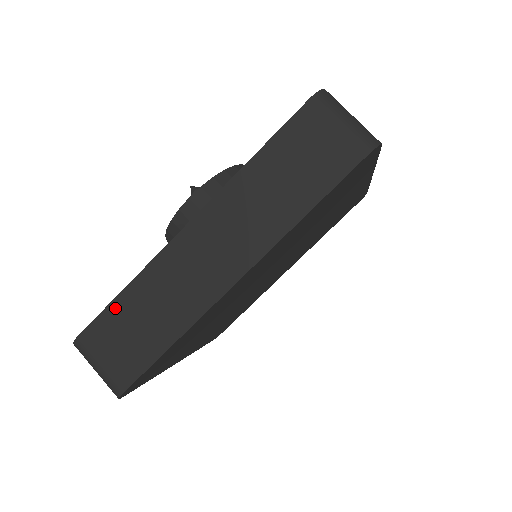
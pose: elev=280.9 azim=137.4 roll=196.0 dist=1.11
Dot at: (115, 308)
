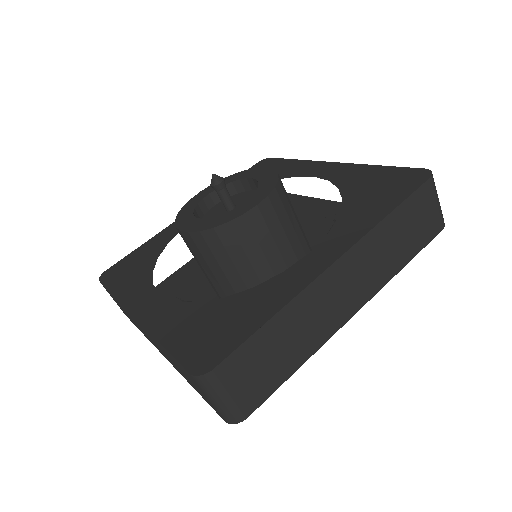
Dot at: (258, 338)
